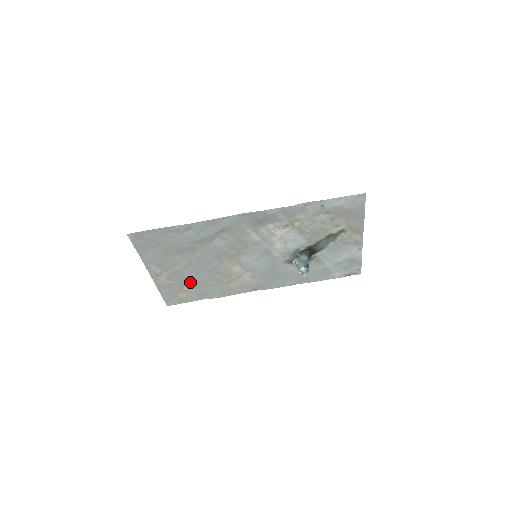
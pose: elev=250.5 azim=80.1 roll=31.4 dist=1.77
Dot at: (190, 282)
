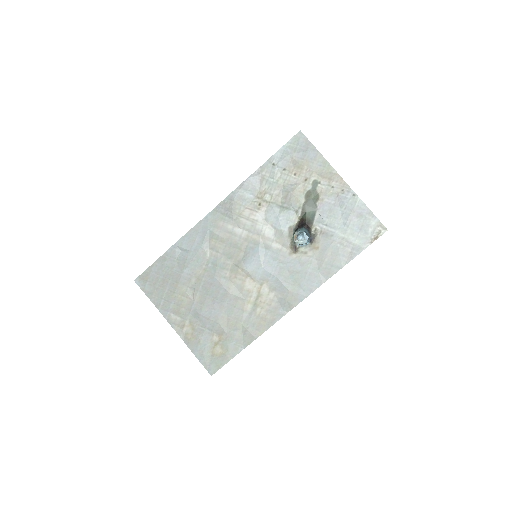
Dot at: (215, 325)
